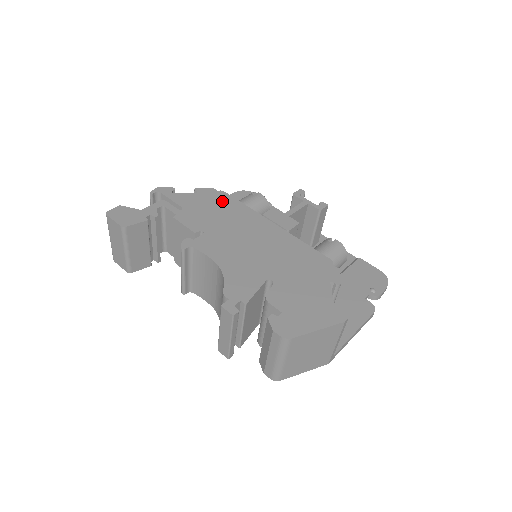
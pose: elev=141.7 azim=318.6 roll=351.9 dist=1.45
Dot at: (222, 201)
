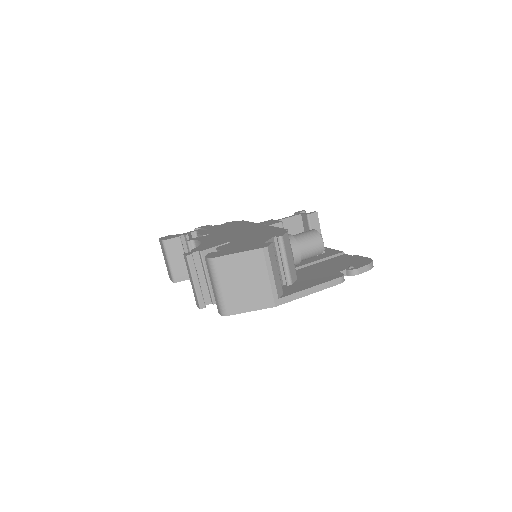
Dot at: (237, 223)
